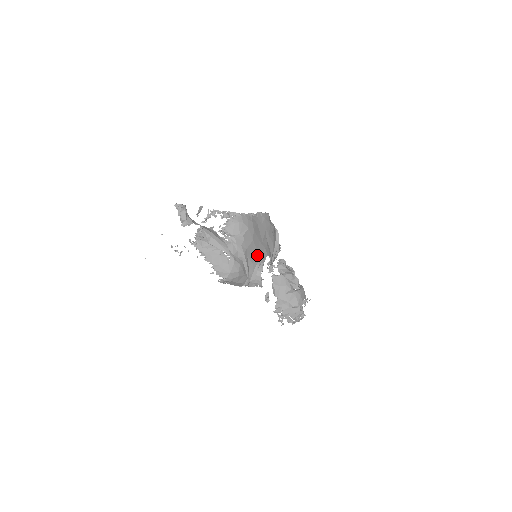
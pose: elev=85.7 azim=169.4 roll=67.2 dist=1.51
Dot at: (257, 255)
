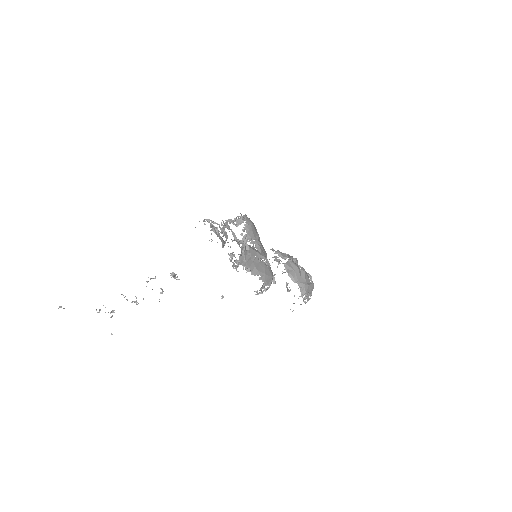
Dot at: occluded
